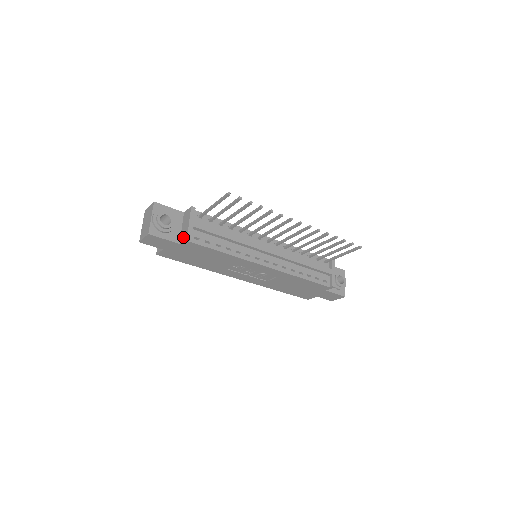
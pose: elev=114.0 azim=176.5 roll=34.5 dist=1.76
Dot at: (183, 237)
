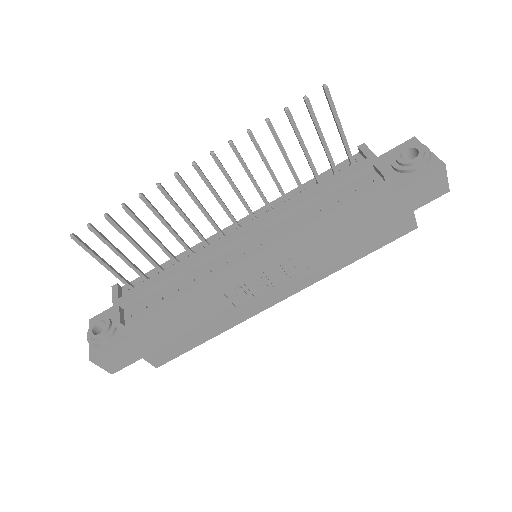
Dot at: occluded
